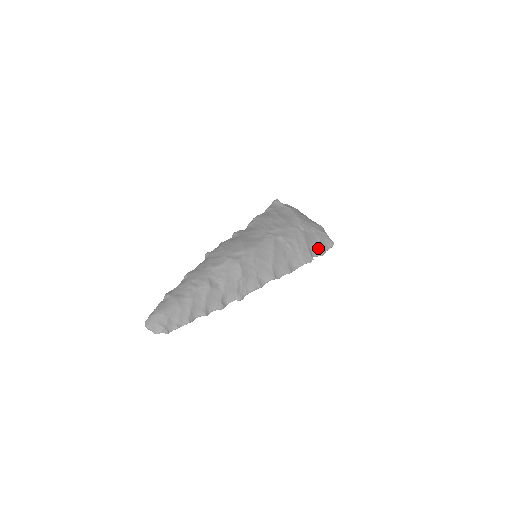
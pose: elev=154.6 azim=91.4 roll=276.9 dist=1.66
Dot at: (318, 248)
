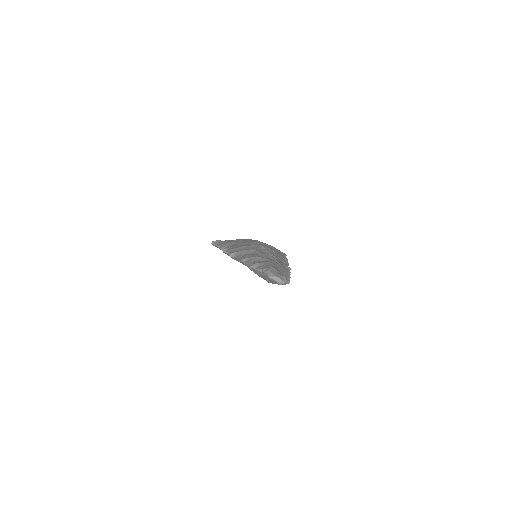
Dot at: occluded
